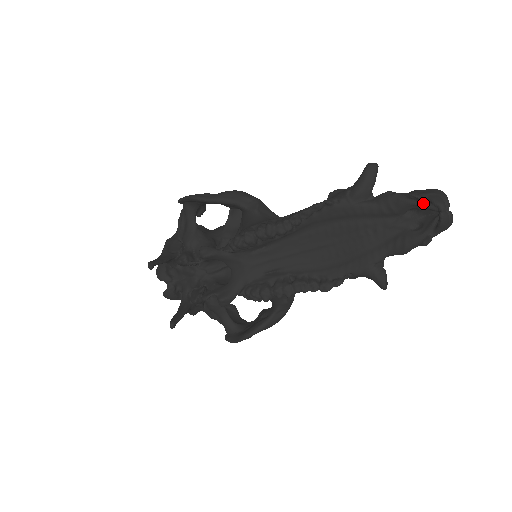
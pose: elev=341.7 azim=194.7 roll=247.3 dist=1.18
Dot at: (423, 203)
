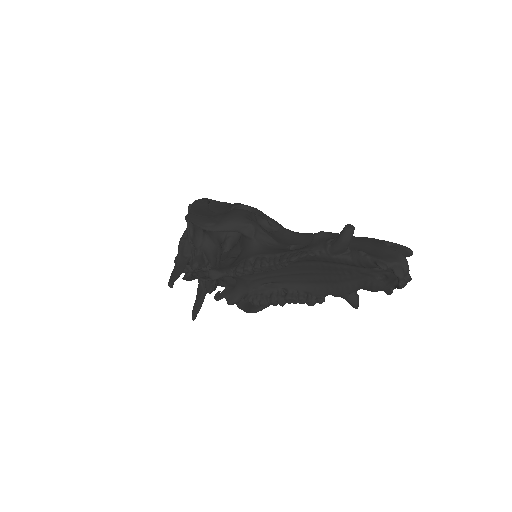
Dot at: (387, 270)
